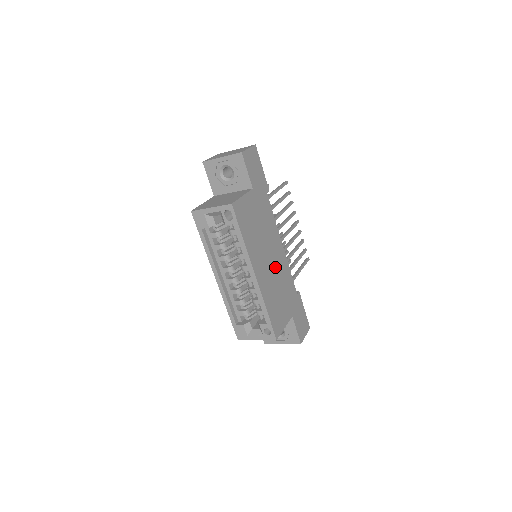
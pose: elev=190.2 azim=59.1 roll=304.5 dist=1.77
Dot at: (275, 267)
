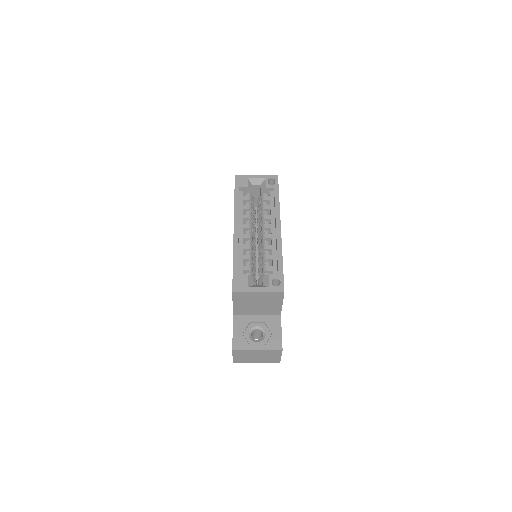
Dot at: occluded
